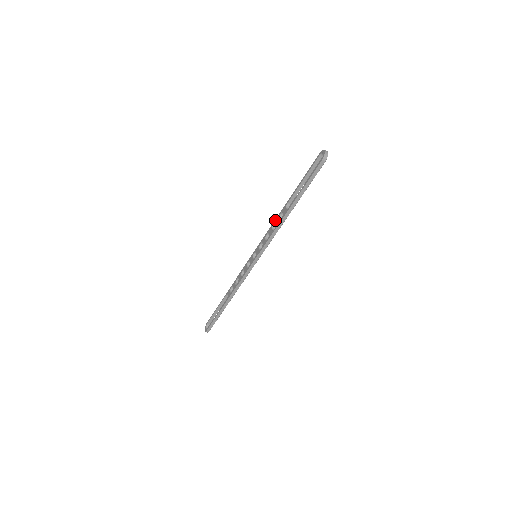
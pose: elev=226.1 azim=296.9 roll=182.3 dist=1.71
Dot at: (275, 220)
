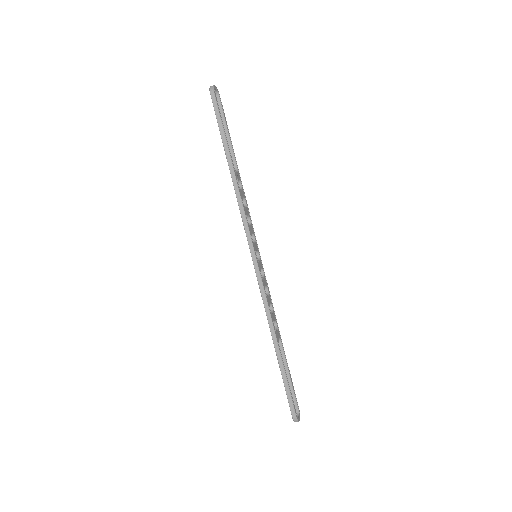
Dot at: occluded
